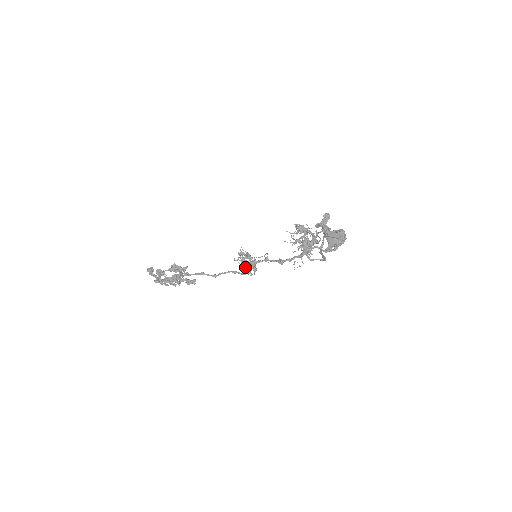
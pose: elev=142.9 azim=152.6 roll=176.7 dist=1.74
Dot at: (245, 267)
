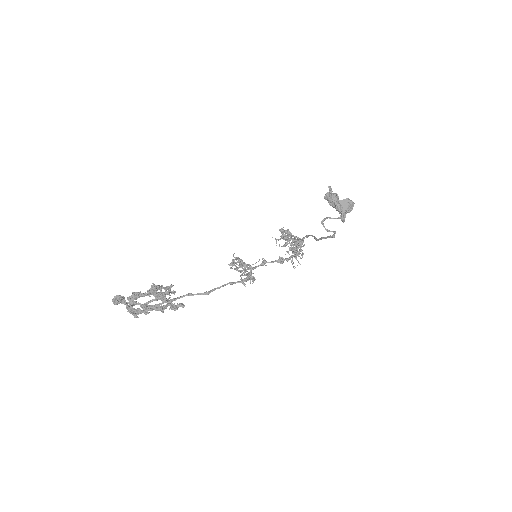
Dot at: occluded
